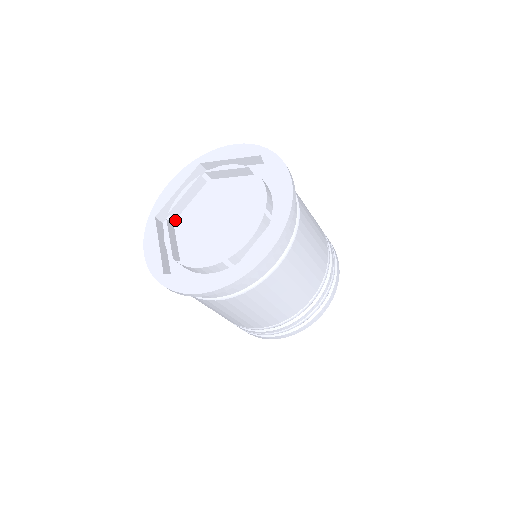
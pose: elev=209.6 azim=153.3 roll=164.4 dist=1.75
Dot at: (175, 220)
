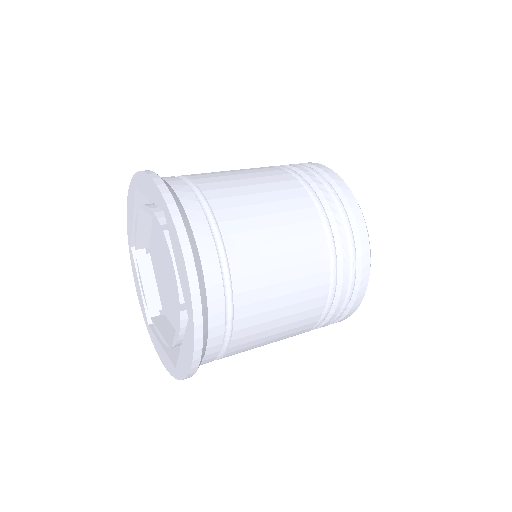
Dot at: occluded
